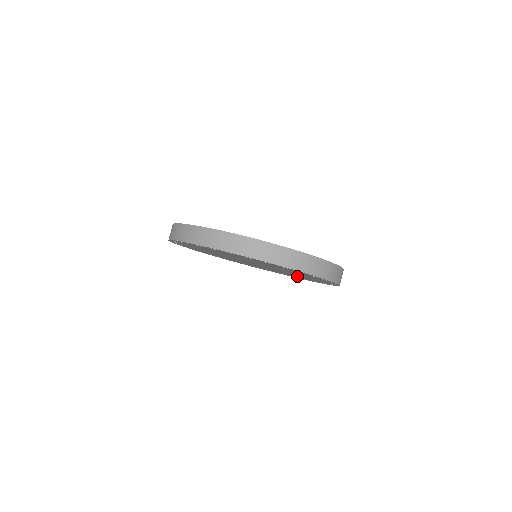
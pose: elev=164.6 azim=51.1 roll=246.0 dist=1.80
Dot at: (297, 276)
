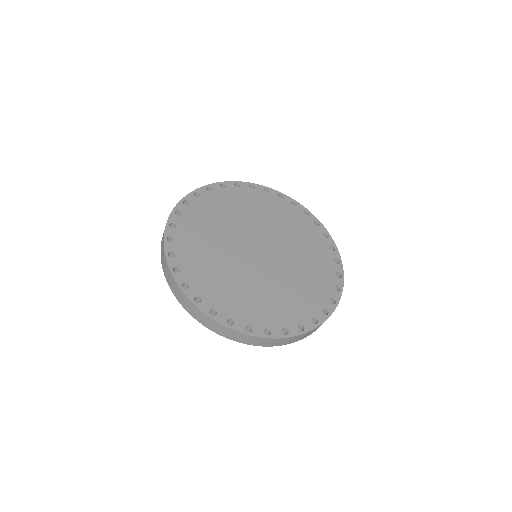
Dot at: occluded
